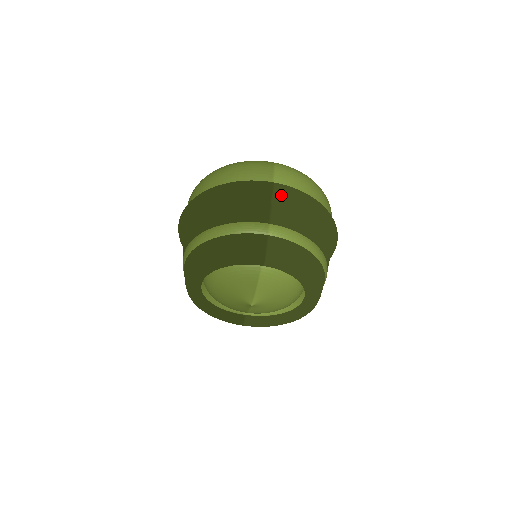
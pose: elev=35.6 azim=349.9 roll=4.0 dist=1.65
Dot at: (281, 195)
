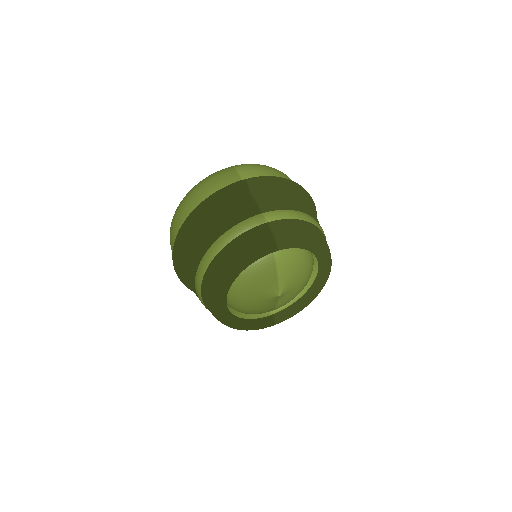
Dot at: (257, 186)
